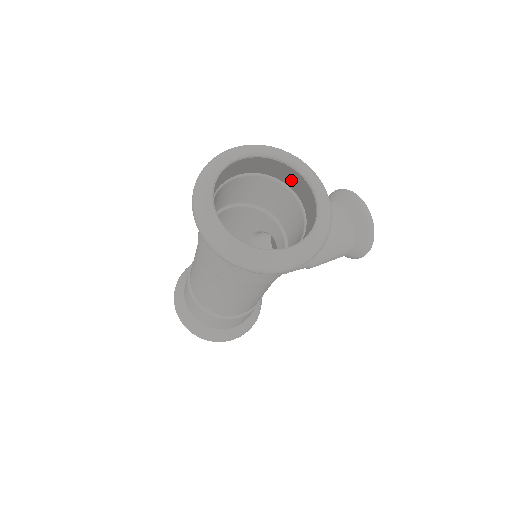
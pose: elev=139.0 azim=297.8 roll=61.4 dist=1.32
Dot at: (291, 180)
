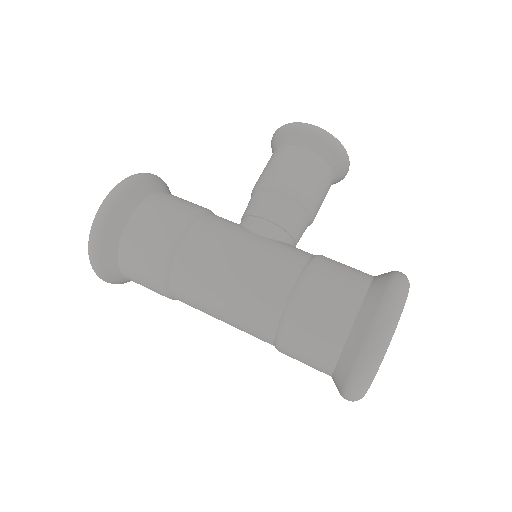
Dot at: (379, 275)
